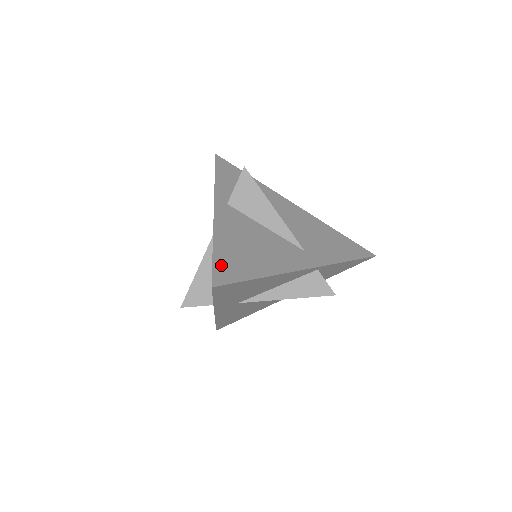
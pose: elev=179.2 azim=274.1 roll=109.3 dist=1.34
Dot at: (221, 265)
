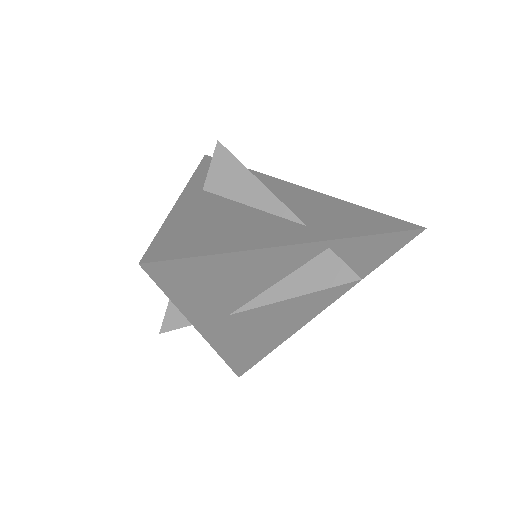
Dot at: (166, 242)
